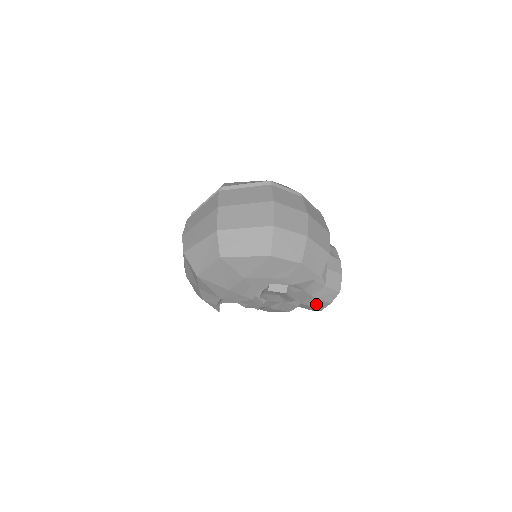
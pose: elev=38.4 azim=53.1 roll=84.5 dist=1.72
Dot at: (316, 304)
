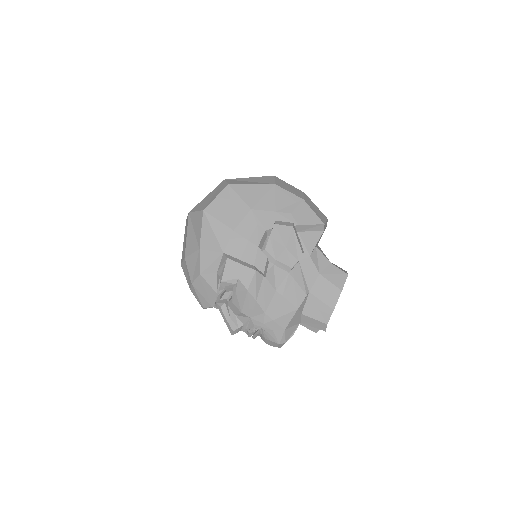
Dot at: (326, 294)
